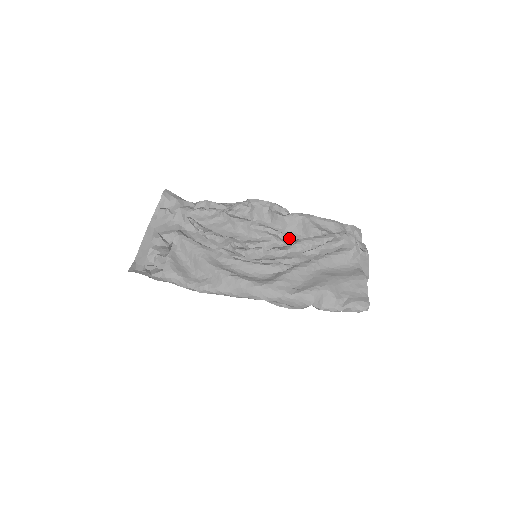
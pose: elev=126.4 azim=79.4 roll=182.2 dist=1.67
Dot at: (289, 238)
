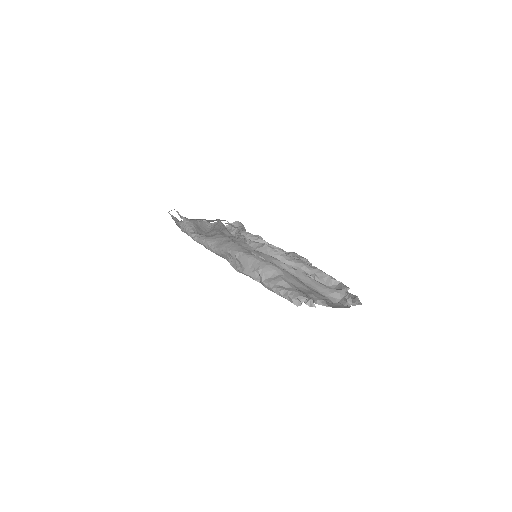
Dot at: occluded
